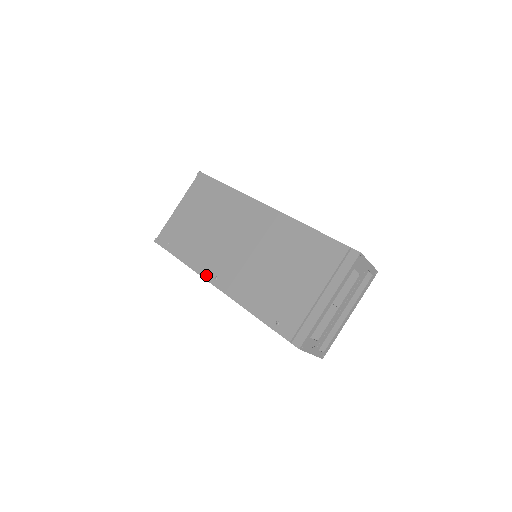
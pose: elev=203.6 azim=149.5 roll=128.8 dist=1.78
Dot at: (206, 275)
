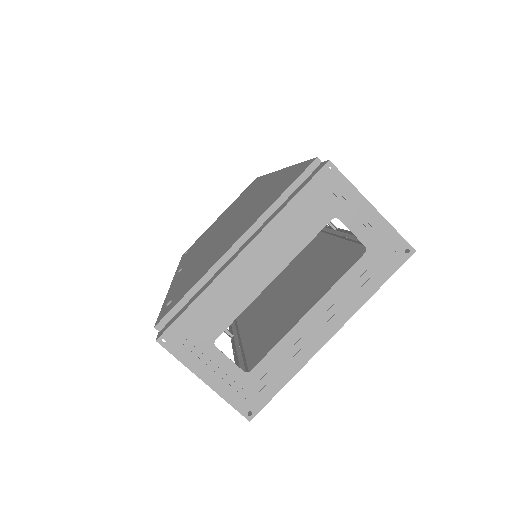
Dot at: (178, 270)
